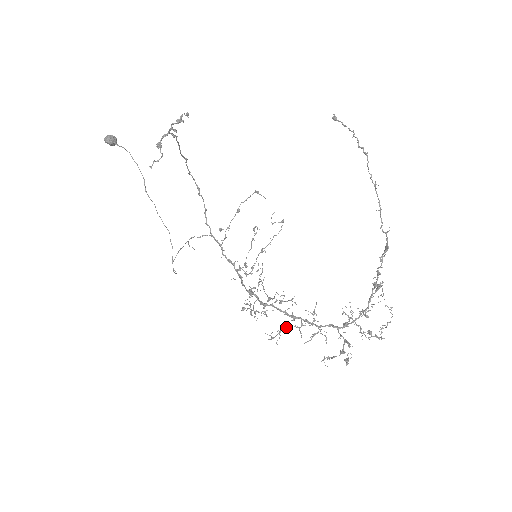
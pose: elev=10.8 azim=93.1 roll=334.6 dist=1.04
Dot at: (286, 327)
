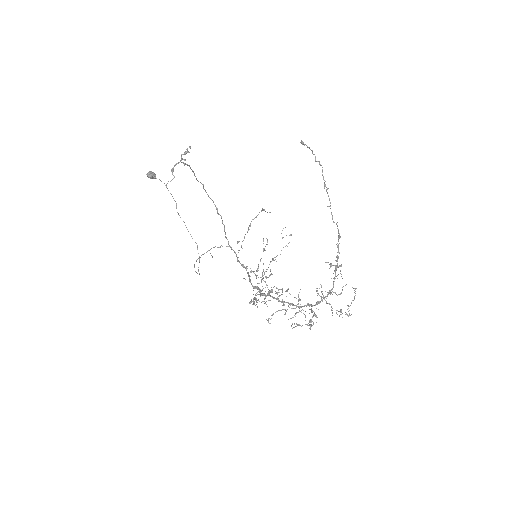
Dot at: occluded
